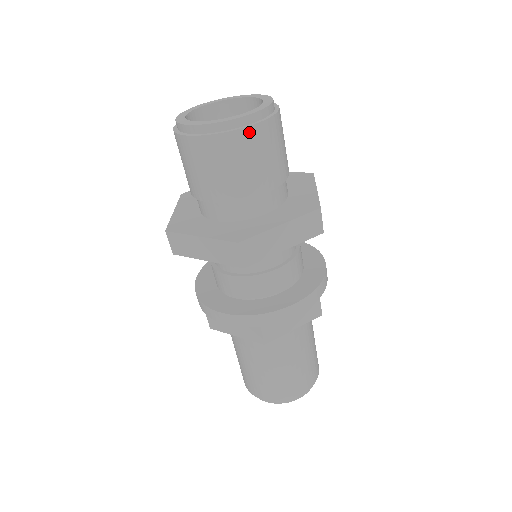
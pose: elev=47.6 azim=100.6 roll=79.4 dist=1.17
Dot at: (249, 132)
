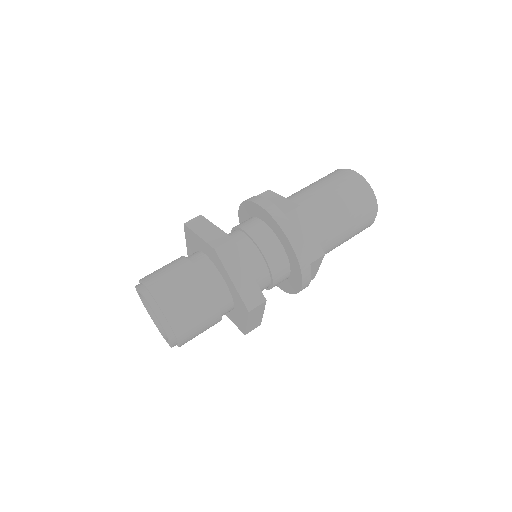
Dot at: (183, 343)
